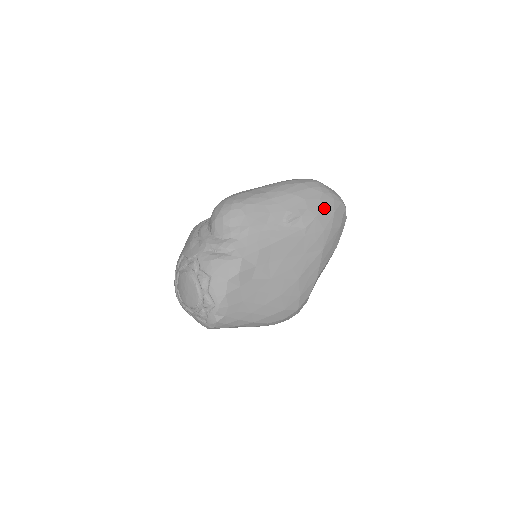
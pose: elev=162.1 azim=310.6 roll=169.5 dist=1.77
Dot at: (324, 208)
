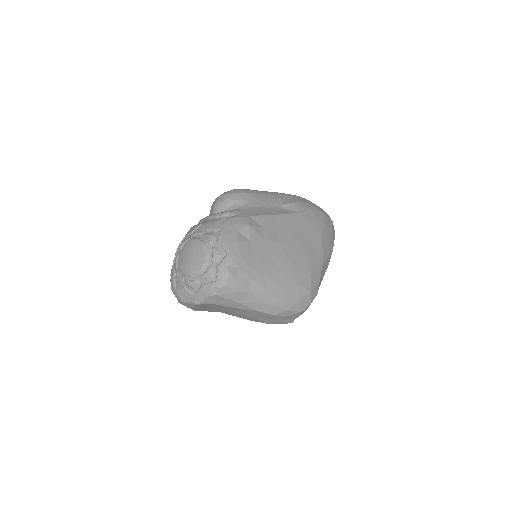
Dot at: (314, 207)
